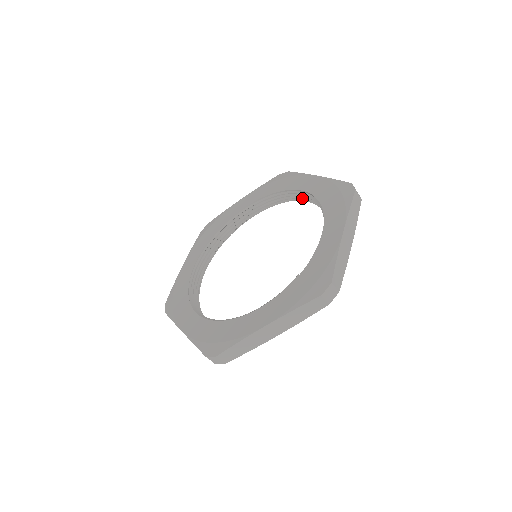
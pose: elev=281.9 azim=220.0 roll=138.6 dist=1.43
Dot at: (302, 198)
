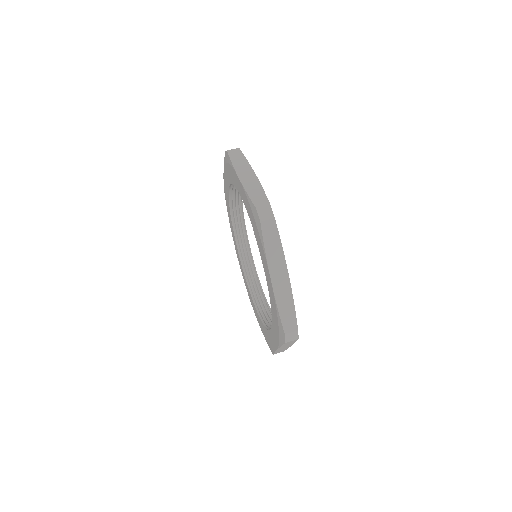
Dot at: (237, 195)
